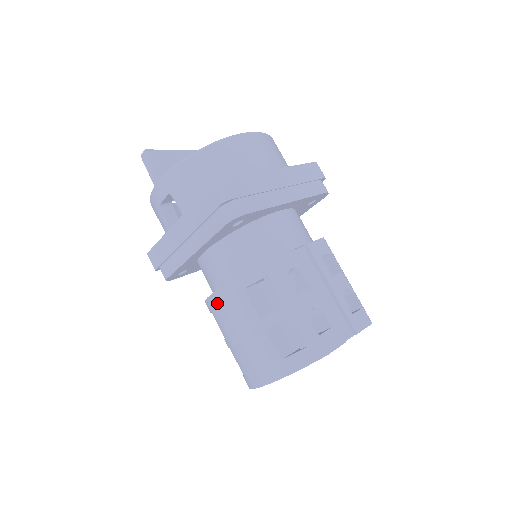
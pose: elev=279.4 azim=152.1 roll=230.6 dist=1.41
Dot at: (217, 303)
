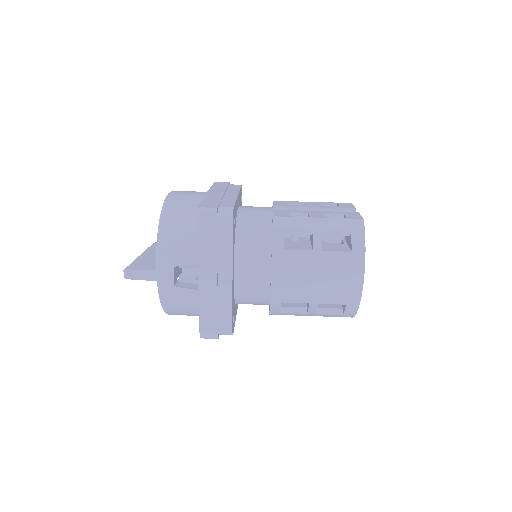
Dot at: (280, 284)
